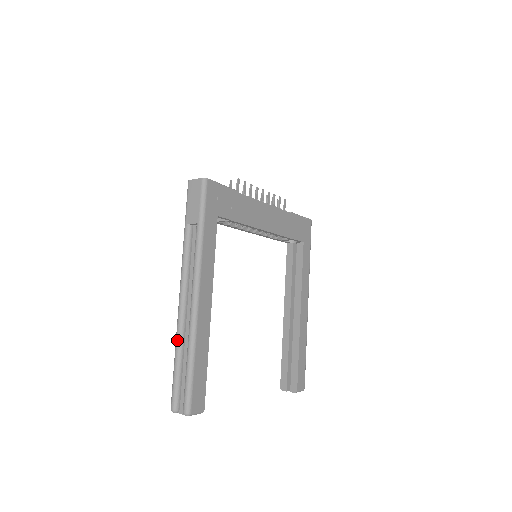
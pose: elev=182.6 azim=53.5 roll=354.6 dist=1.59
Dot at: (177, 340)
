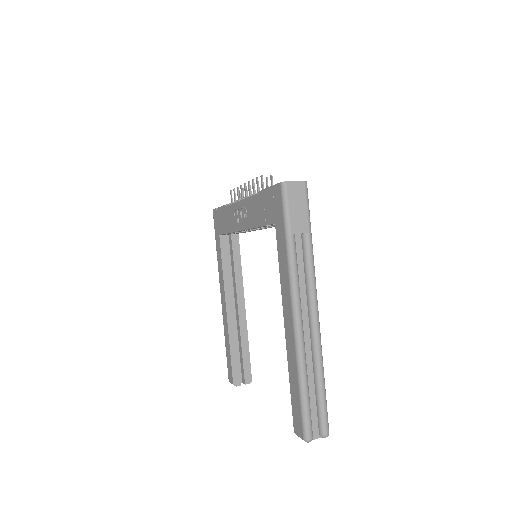
Dot at: (304, 365)
